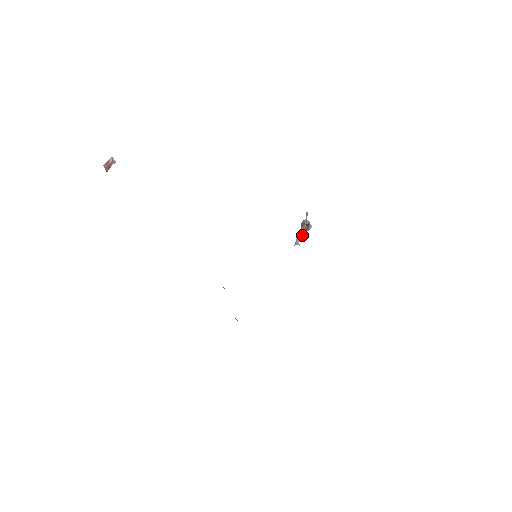
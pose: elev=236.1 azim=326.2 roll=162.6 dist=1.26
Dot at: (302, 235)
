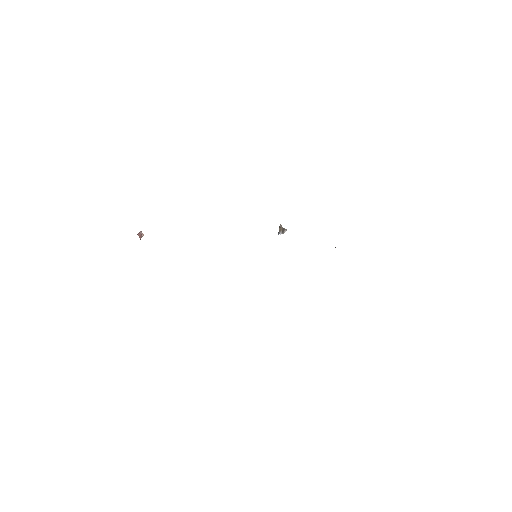
Dot at: (281, 232)
